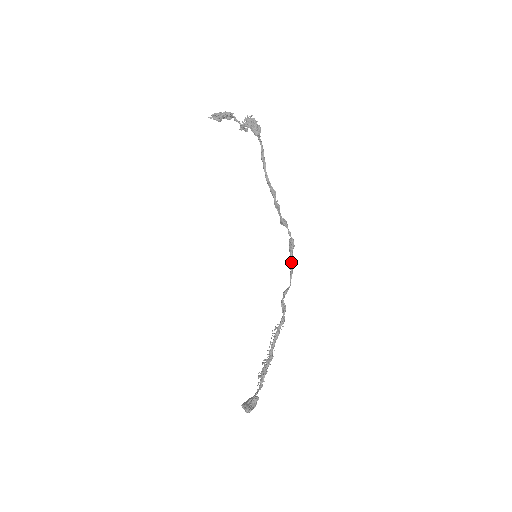
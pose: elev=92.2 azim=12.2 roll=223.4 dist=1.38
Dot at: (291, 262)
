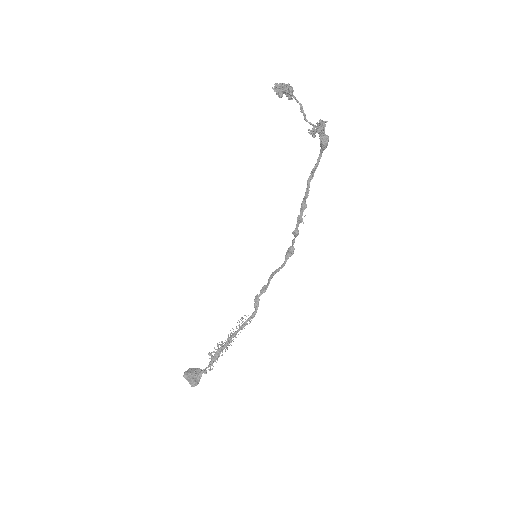
Dot at: (282, 266)
